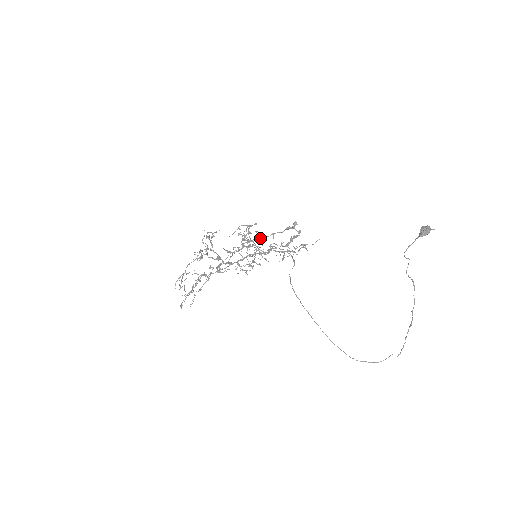
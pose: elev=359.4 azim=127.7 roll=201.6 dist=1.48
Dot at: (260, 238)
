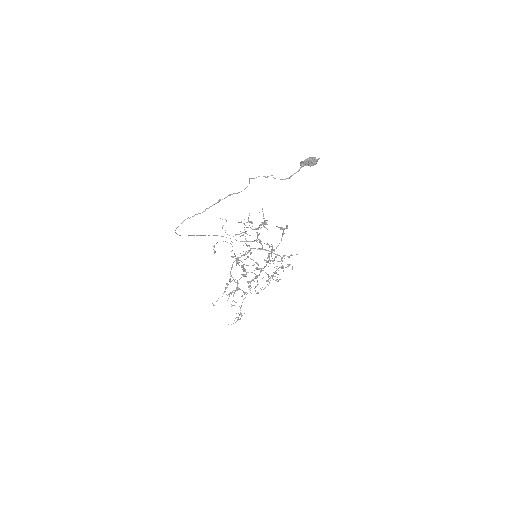
Dot at: (271, 249)
